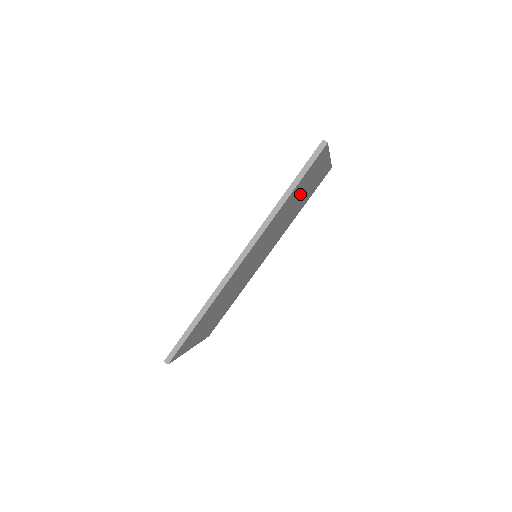
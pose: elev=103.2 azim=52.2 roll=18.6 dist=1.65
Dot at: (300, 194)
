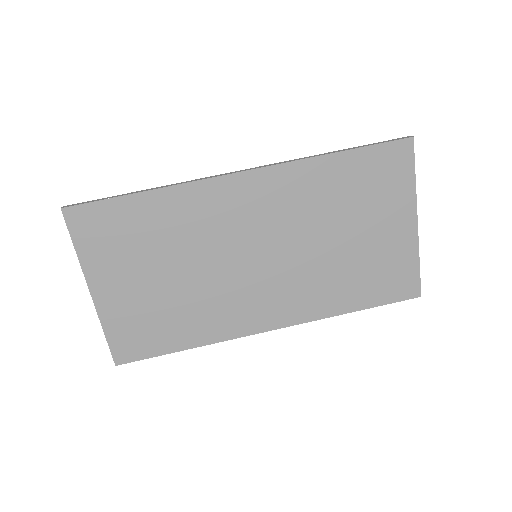
Dot at: (355, 217)
